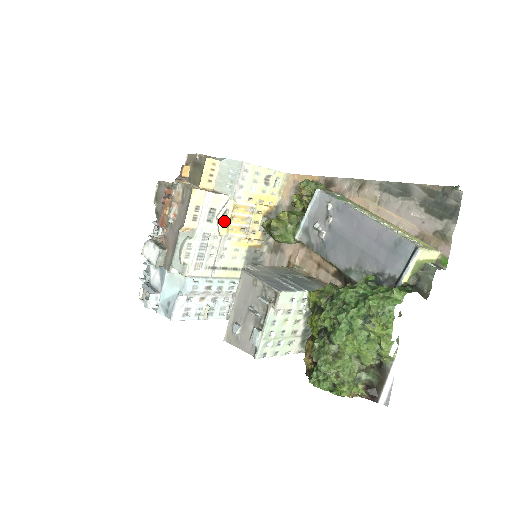
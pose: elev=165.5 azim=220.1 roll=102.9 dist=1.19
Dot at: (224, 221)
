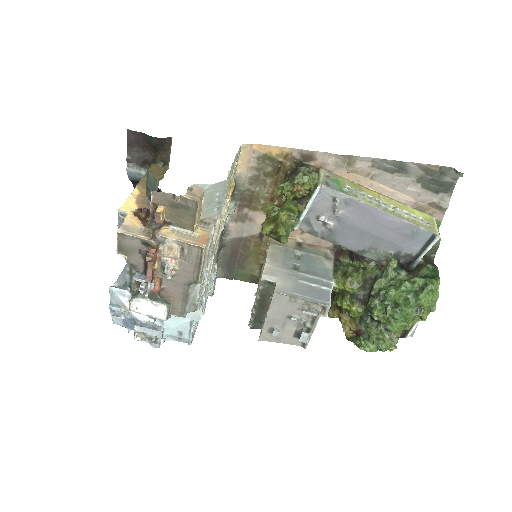
Dot at: occluded
